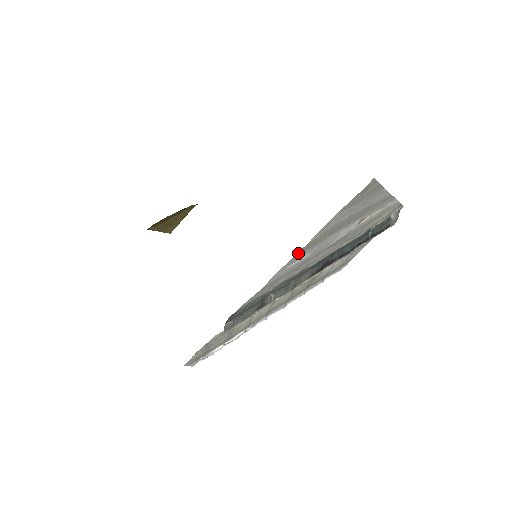
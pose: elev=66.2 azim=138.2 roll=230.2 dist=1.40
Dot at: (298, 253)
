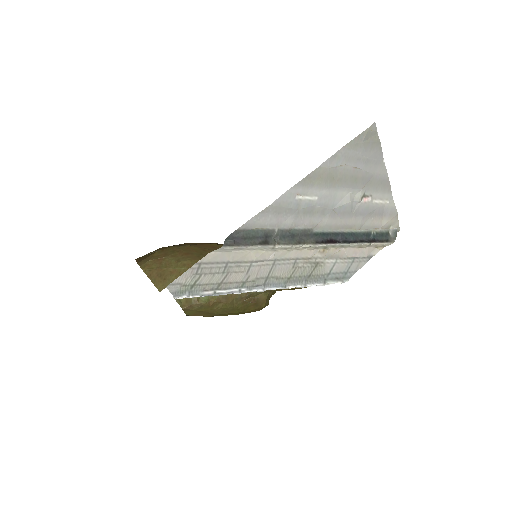
Dot at: (308, 178)
